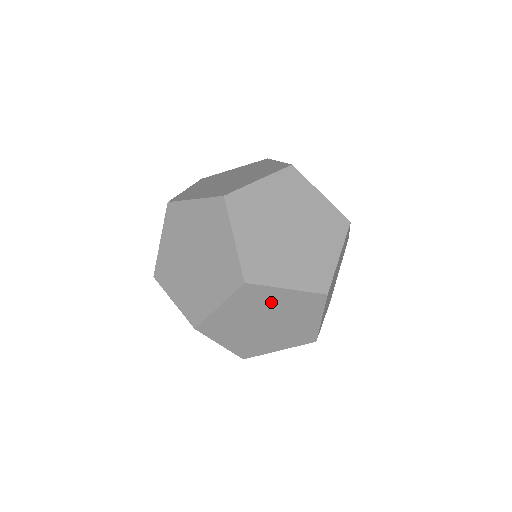
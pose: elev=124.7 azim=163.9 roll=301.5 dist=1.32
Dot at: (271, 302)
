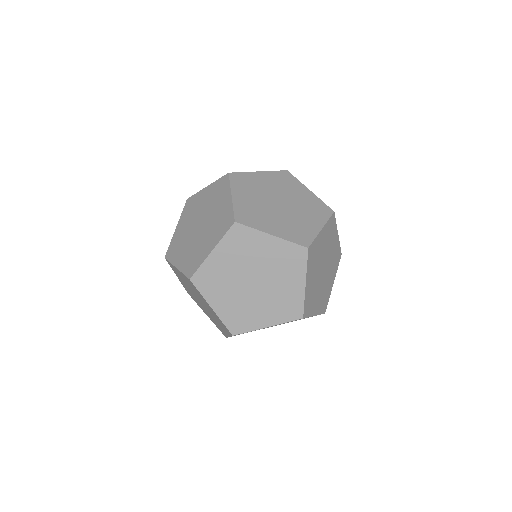
Dot at: (203, 300)
